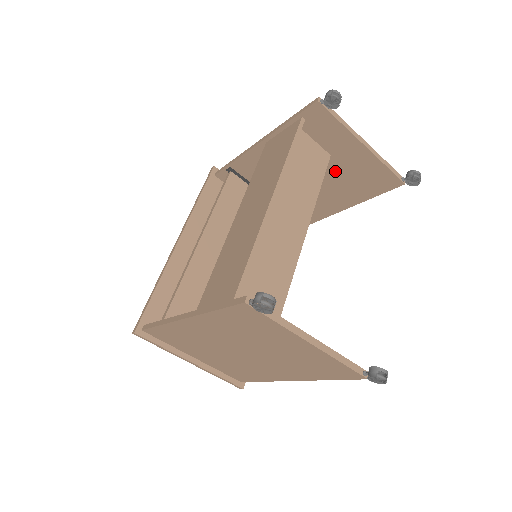
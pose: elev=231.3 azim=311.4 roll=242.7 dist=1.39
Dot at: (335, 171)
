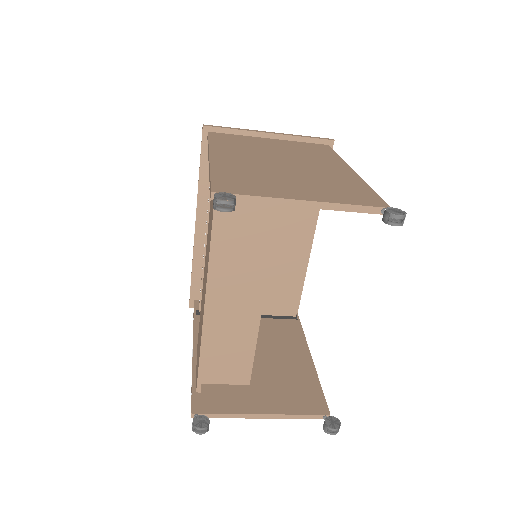
Dot at: occluded
